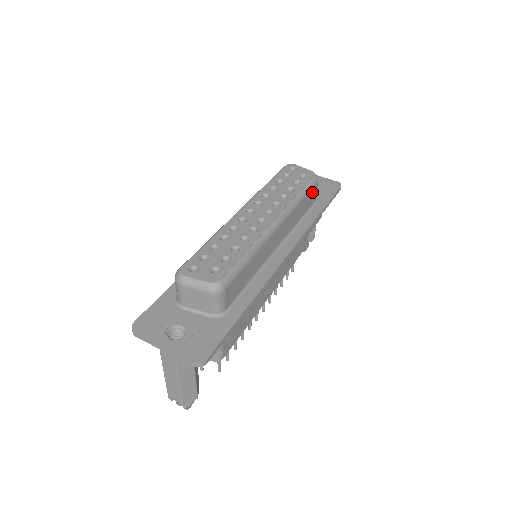
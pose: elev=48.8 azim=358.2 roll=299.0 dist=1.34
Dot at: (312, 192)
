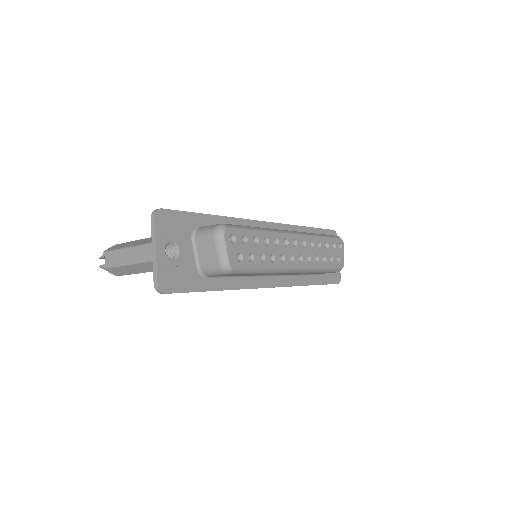
Dot at: occluded
